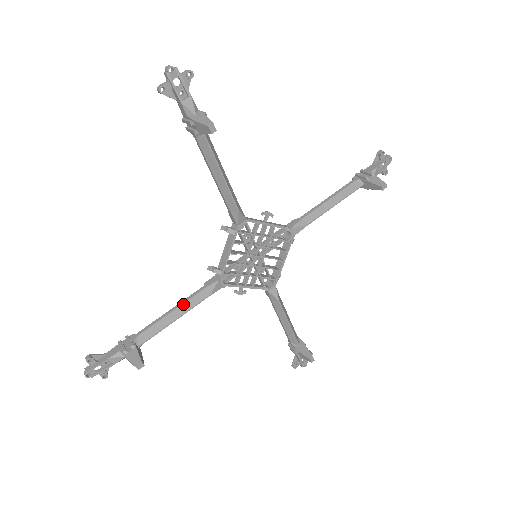
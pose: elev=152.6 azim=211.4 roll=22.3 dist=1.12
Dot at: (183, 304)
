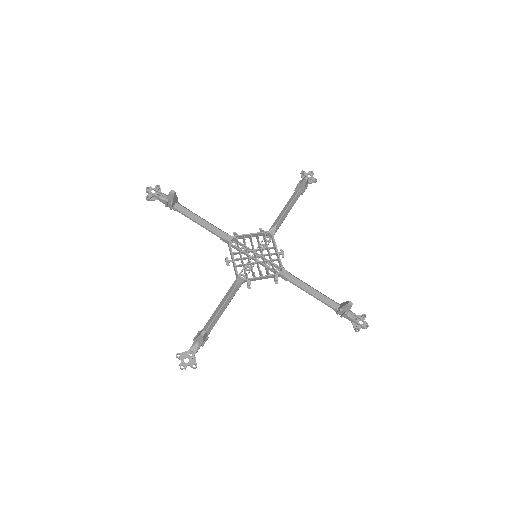
Dot at: occluded
